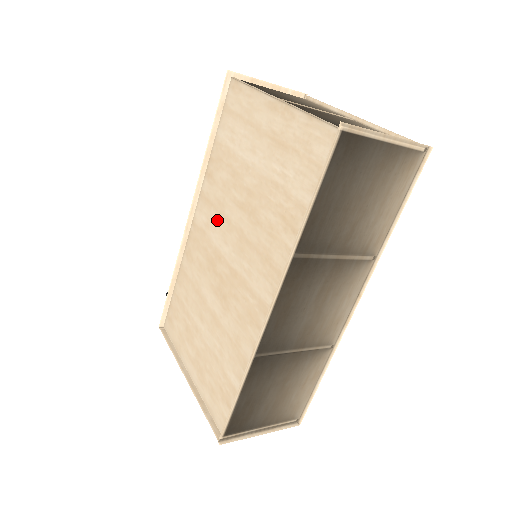
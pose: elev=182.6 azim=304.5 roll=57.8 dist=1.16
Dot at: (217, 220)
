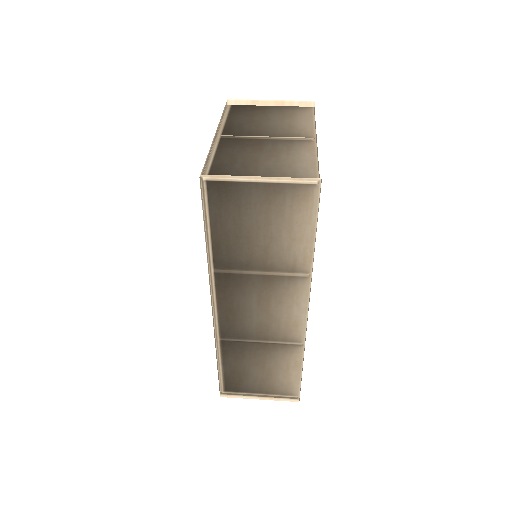
Dot at: occluded
